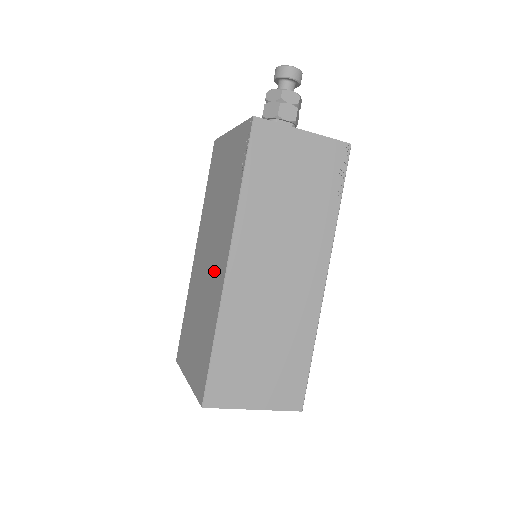
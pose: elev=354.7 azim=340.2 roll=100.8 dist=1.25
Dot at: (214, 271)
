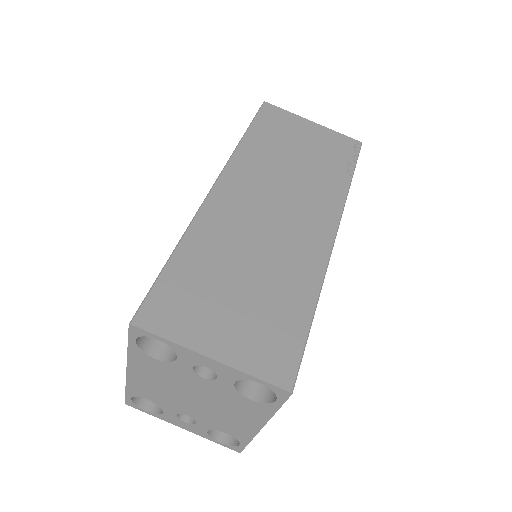
Dot at: occluded
